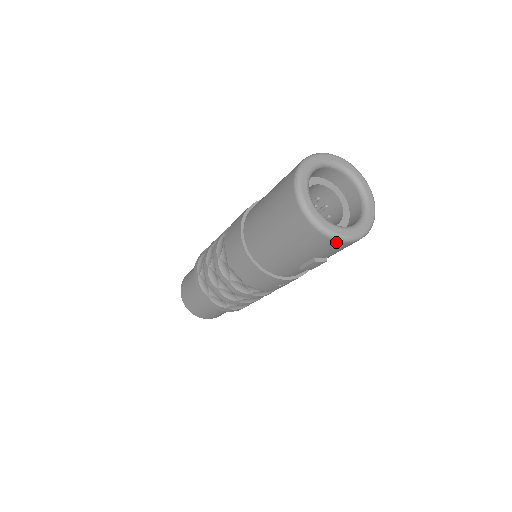
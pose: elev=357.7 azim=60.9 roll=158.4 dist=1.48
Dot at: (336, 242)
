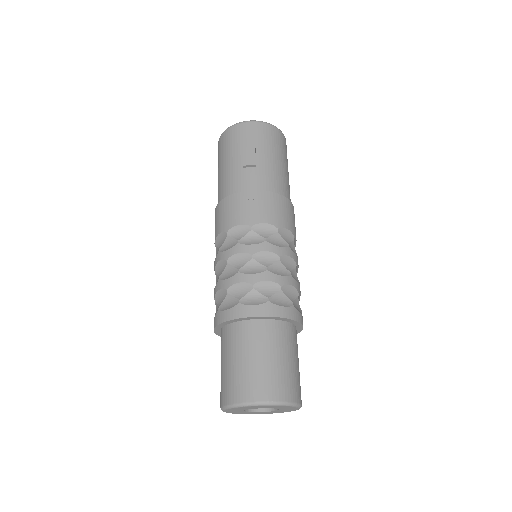
Dot at: (240, 125)
